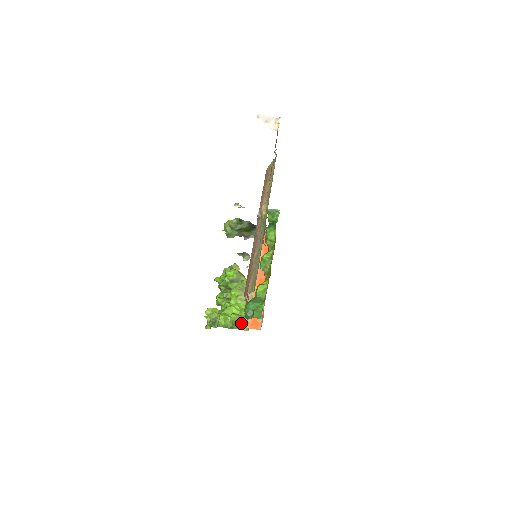
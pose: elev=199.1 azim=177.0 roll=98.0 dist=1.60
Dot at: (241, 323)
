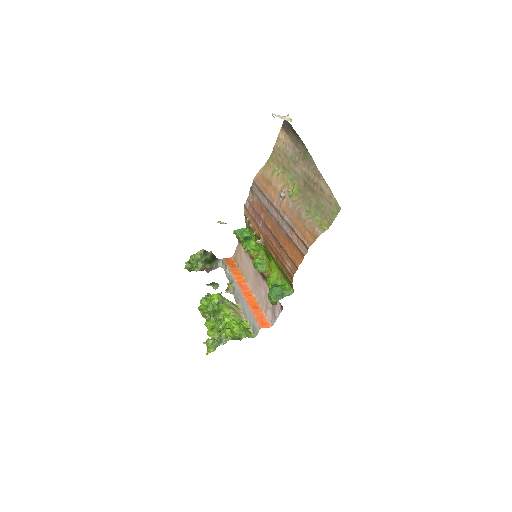
Dot at: (247, 332)
